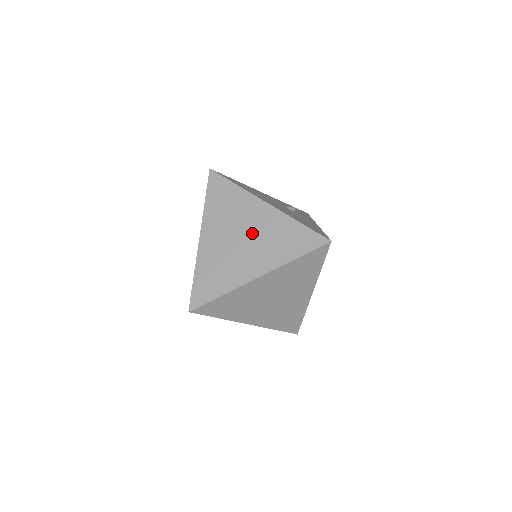
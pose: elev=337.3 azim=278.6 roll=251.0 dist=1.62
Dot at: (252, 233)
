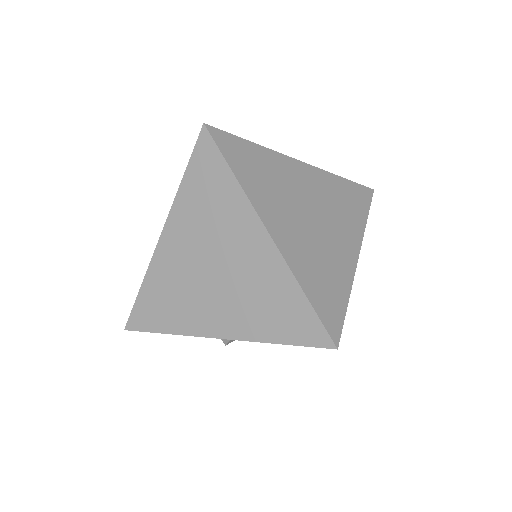
Dot at: occluded
